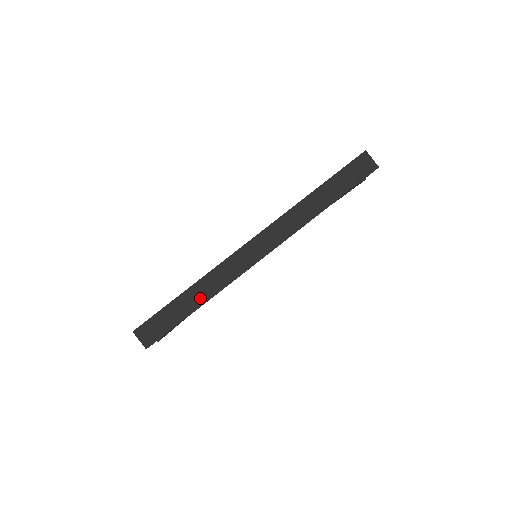
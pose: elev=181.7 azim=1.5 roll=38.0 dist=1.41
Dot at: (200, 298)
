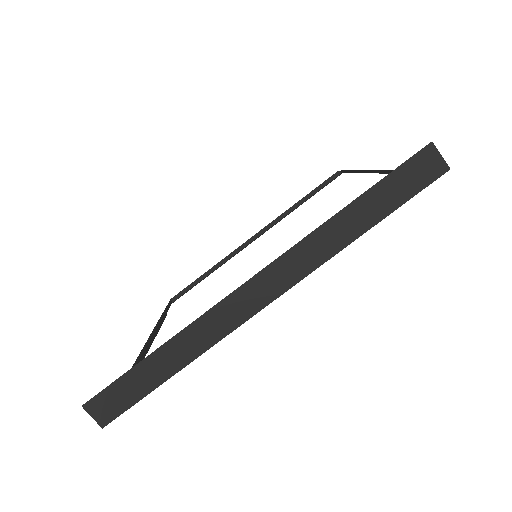
Dot at: (176, 361)
